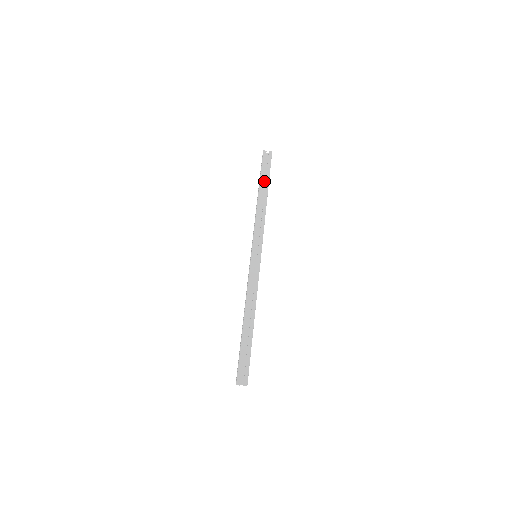
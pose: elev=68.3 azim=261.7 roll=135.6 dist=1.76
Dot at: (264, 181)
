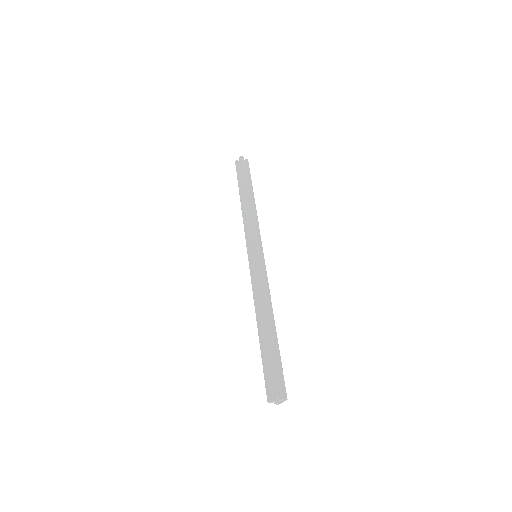
Dot at: occluded
